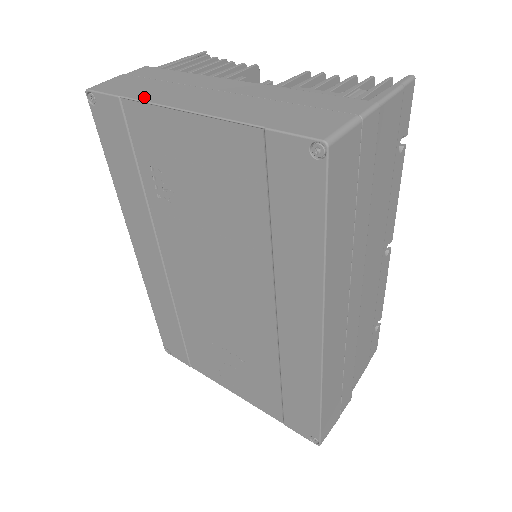
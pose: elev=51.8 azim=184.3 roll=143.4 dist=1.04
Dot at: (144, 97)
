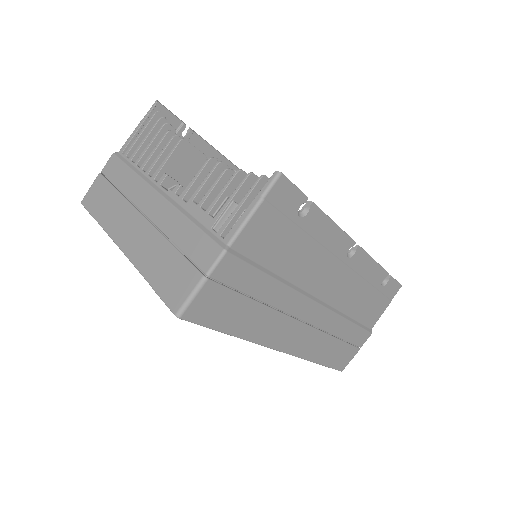
Dot at: (105, 223)
